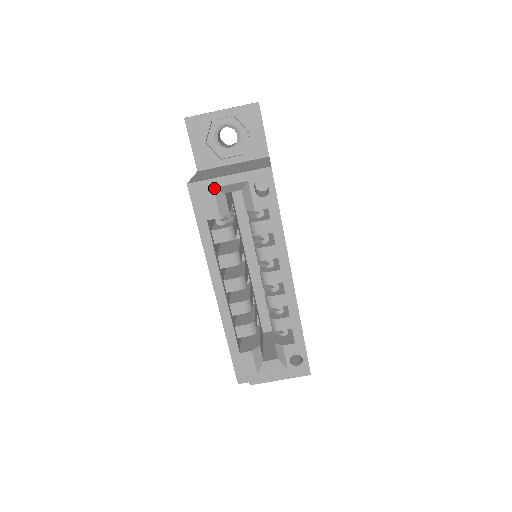
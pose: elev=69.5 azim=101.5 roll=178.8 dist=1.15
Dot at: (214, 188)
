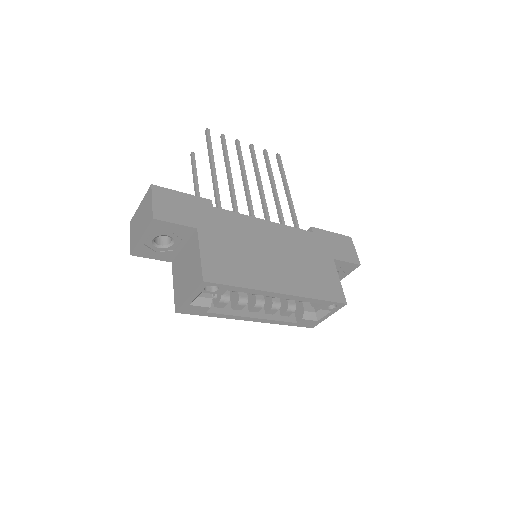
Dot at: (190, 304)
